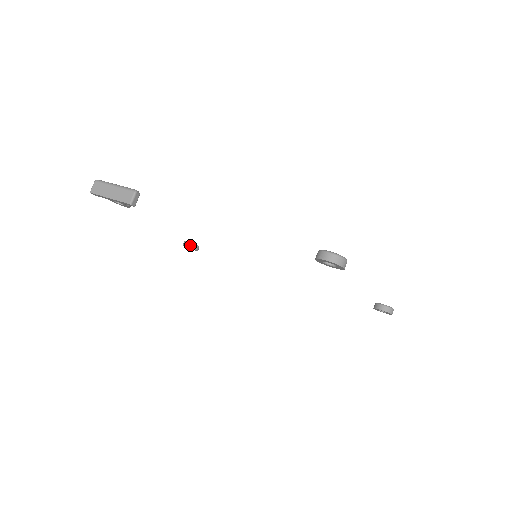
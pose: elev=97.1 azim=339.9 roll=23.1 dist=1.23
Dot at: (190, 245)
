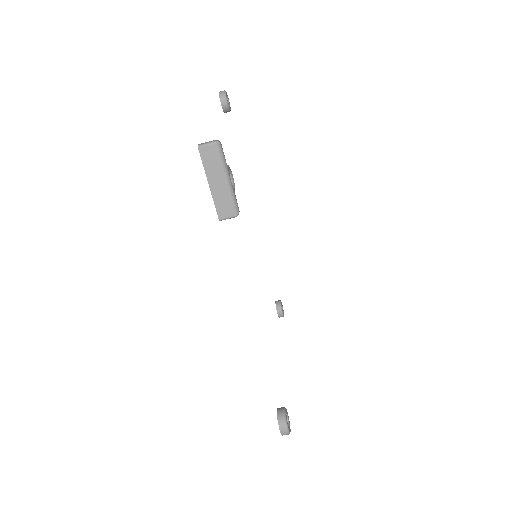
Dot at: (225, 107)
